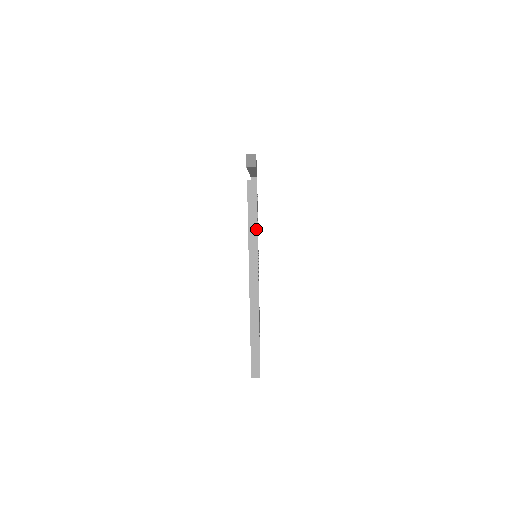
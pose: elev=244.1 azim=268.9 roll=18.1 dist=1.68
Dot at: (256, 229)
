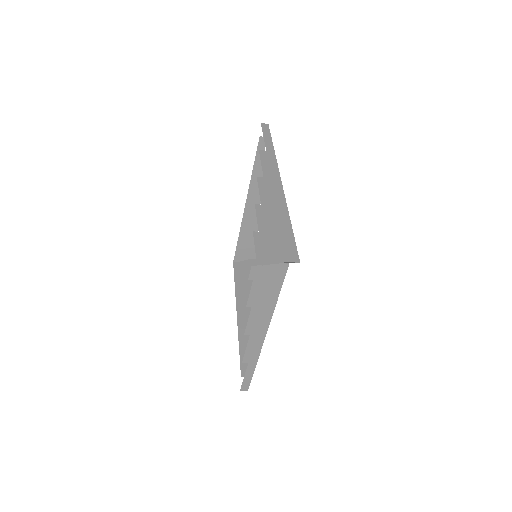
Dot at: (276, 301)
